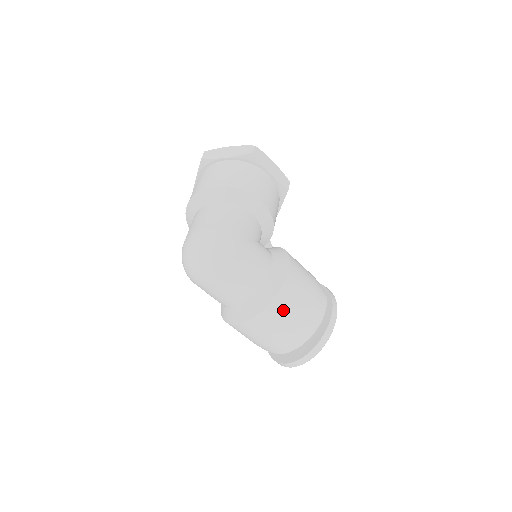
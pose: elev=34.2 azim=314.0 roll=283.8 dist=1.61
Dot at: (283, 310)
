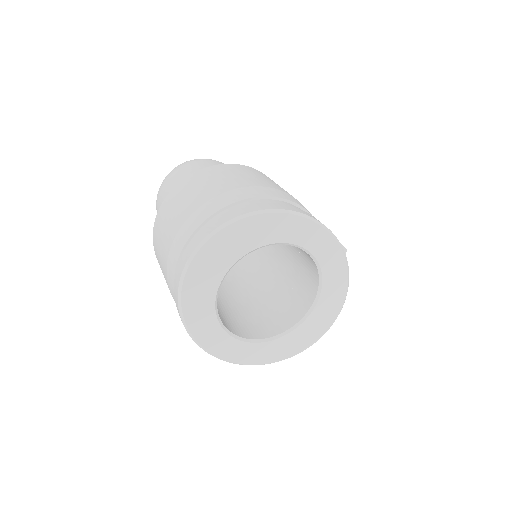
Dot at: (226, 173)
